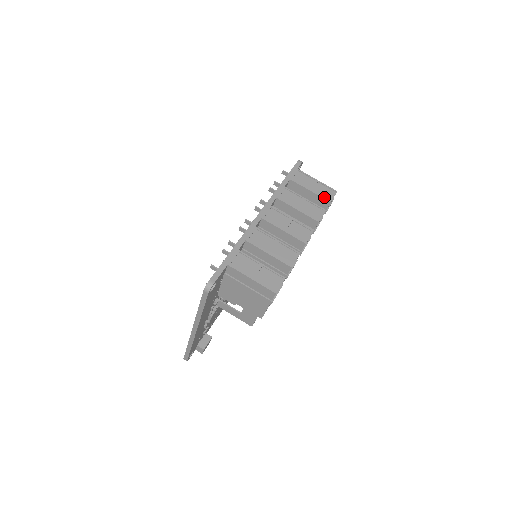
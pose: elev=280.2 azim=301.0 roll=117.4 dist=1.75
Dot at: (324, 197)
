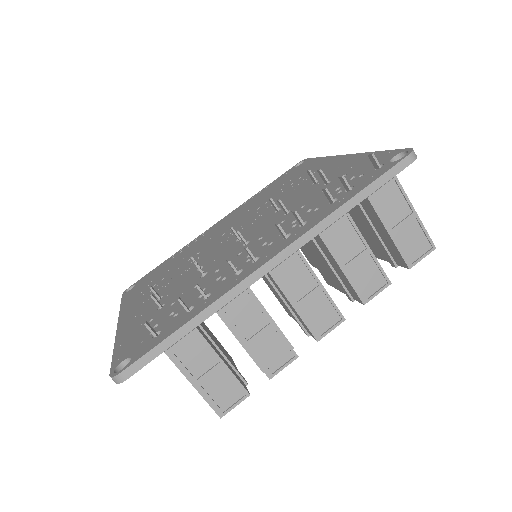
Dot at: (405, 255)
